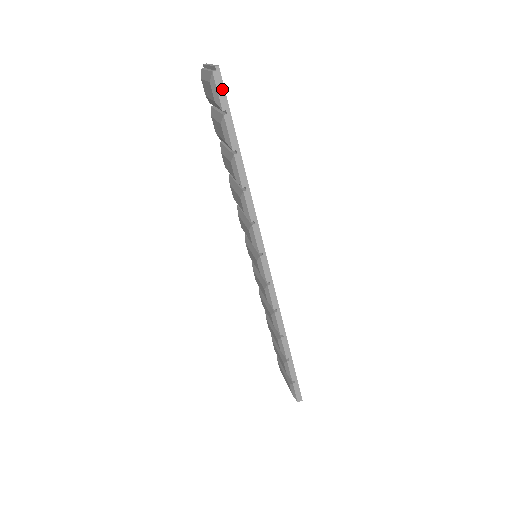
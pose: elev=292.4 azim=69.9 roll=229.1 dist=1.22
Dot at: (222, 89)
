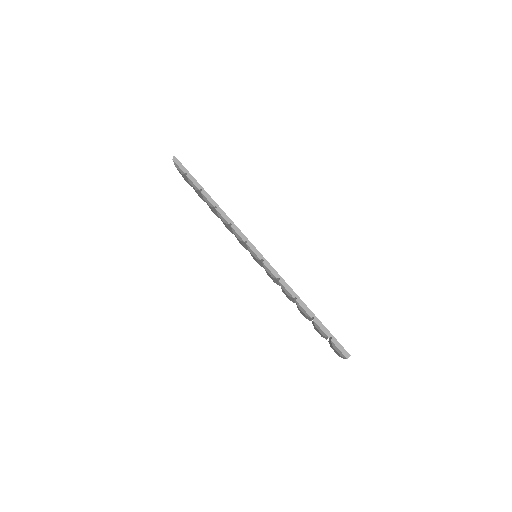
Dot at: (180, 164)
